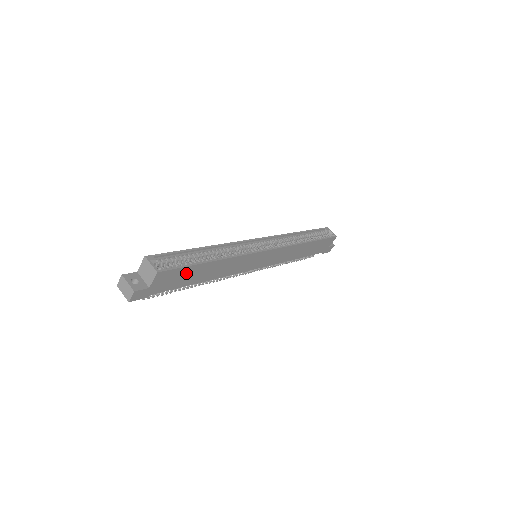
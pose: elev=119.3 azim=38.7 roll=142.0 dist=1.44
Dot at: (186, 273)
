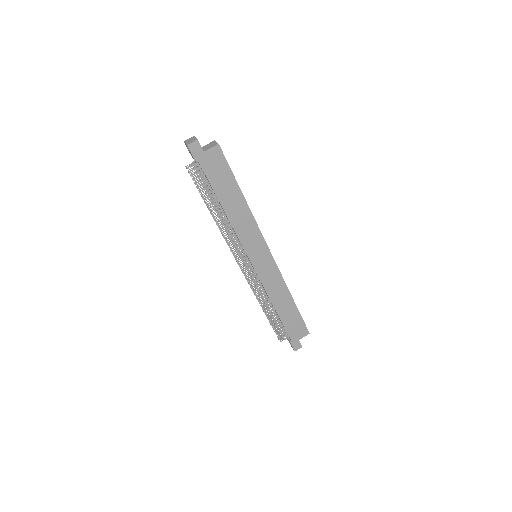
Dot at: (225, 177)
